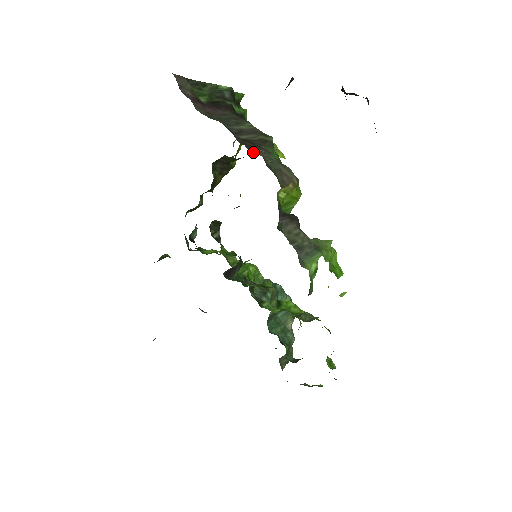
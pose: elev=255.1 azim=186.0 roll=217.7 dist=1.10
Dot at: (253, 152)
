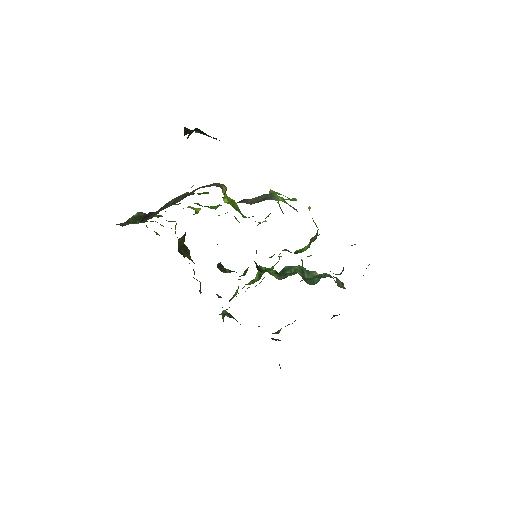
Dot at: (192, 193)
